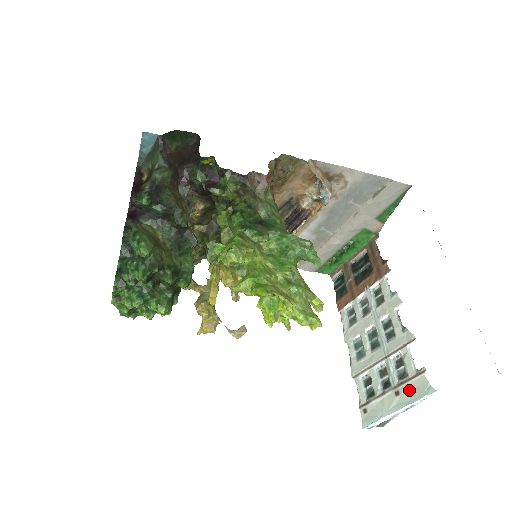
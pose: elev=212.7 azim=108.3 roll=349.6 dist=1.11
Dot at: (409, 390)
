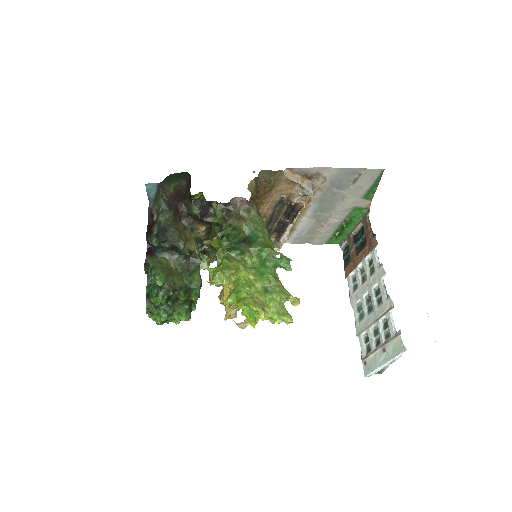
Dot at: (391, 348)
